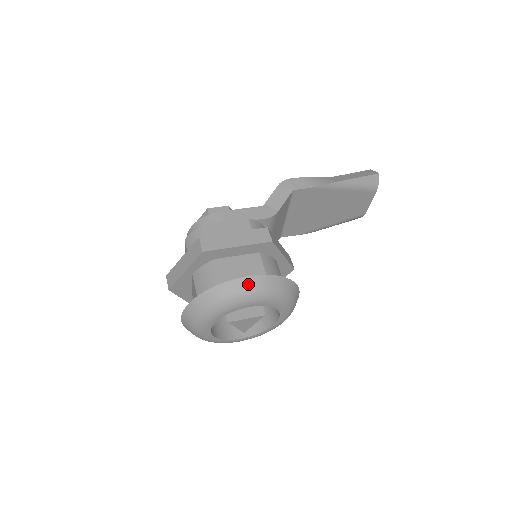
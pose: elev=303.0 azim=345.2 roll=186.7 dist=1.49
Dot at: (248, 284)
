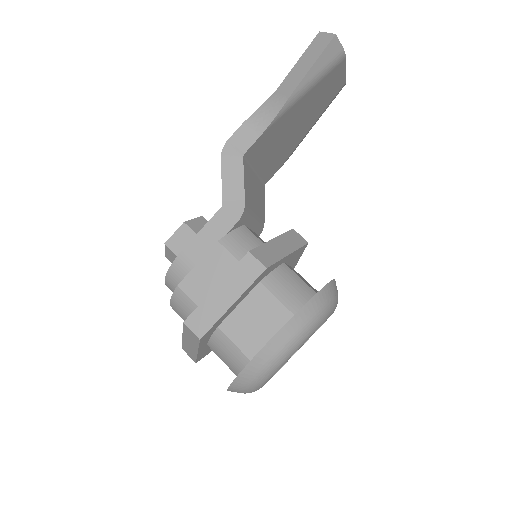
Dot at: (275, 347)
